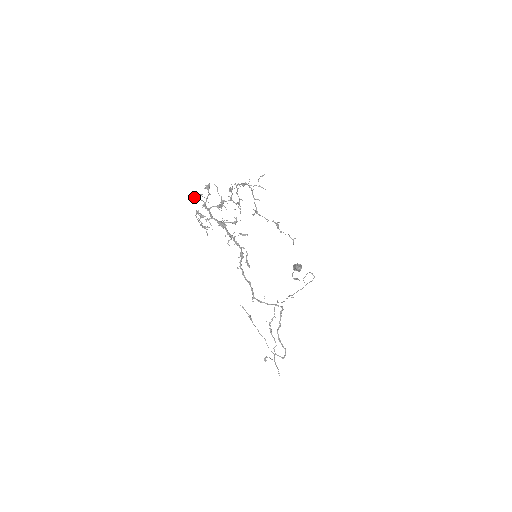
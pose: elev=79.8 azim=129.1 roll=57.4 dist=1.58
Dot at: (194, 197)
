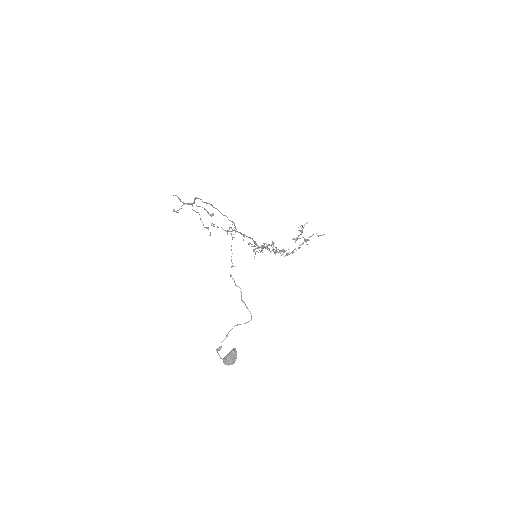
Dot at: occluded
